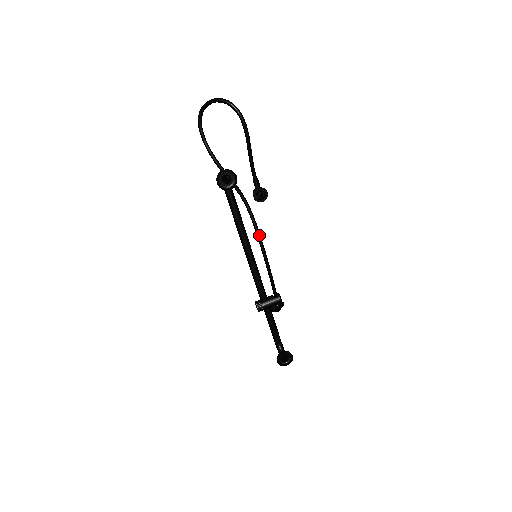
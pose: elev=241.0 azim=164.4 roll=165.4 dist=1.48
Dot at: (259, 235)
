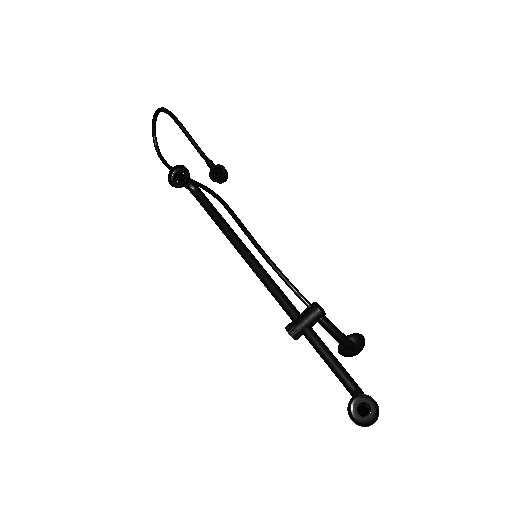
Dot at: (238, 221)
